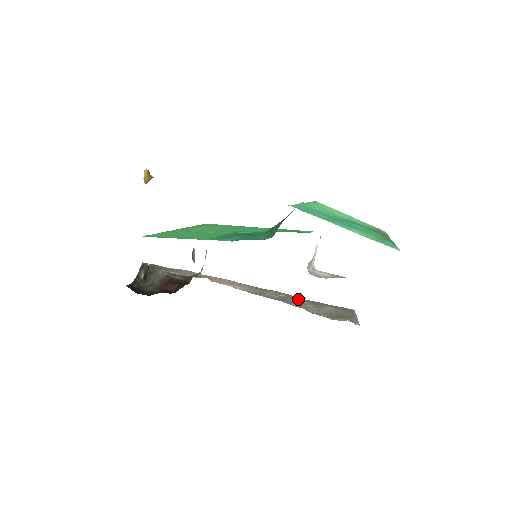
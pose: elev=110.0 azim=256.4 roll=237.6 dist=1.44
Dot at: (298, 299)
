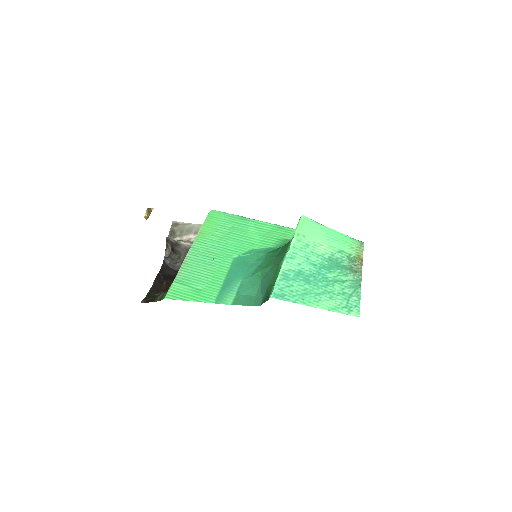
Dot at: occluded
